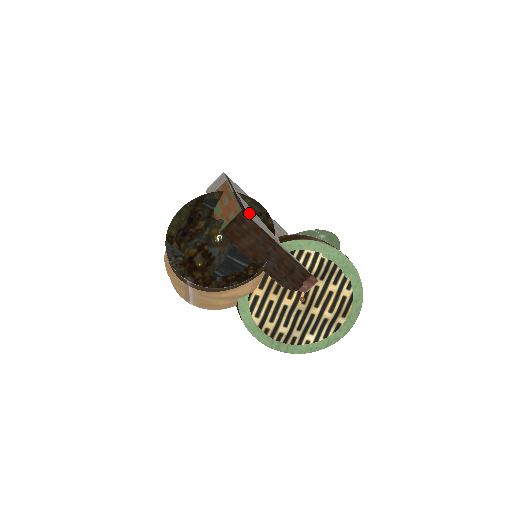
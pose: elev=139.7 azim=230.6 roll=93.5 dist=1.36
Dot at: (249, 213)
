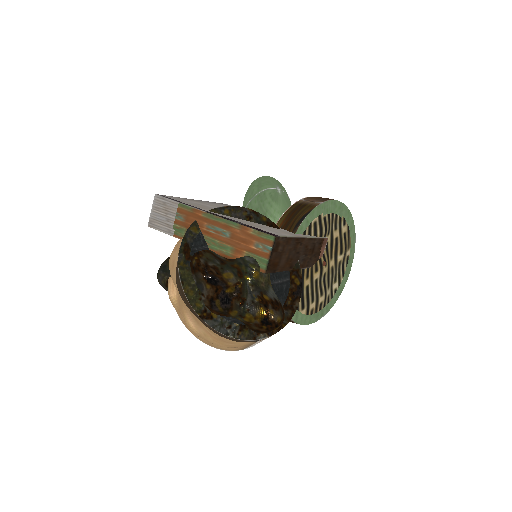
Dot at: (263, 230)
